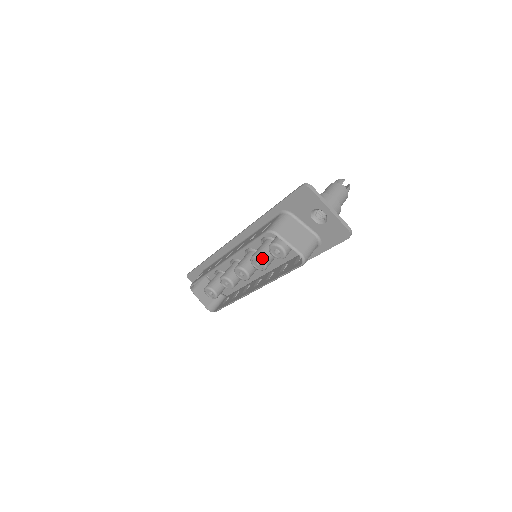
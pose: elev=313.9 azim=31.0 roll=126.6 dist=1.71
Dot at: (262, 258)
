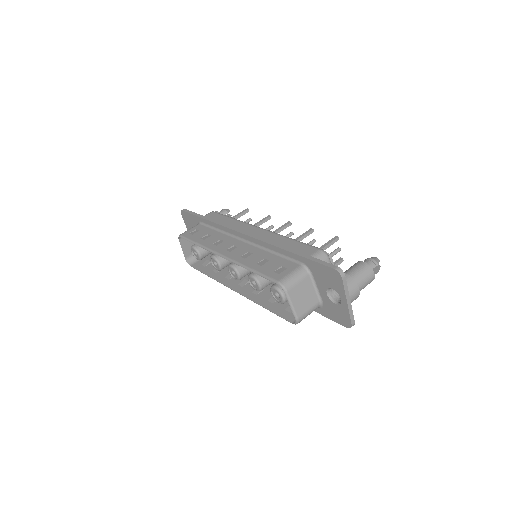
Dot at: (260, 284)
